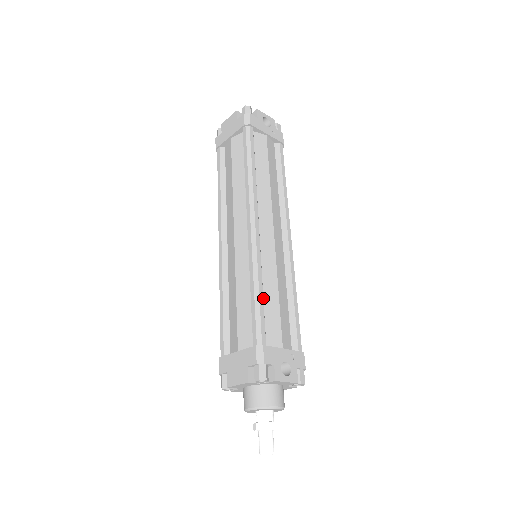
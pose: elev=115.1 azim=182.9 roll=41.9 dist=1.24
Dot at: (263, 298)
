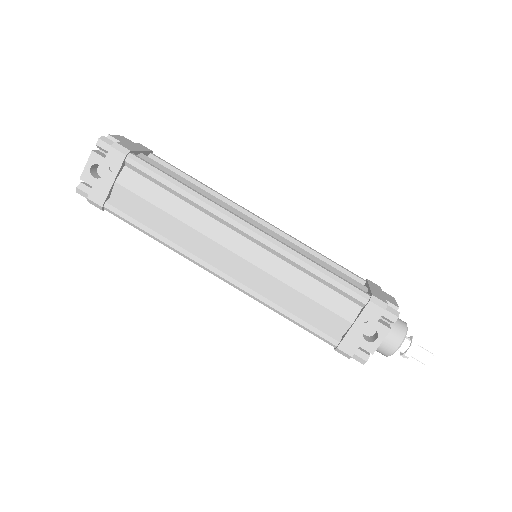
Dot at: (297, 310)
